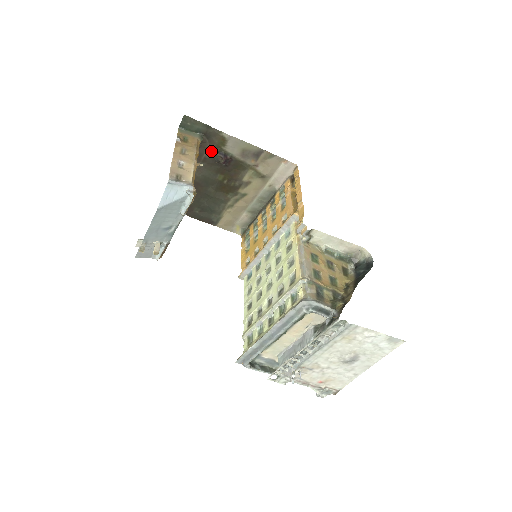
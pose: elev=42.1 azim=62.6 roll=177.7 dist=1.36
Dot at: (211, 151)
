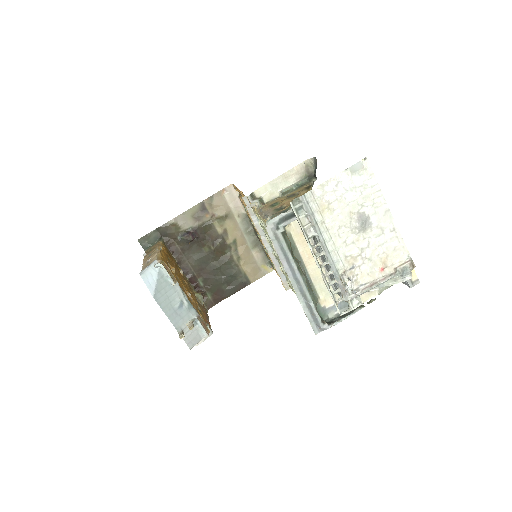
Dot at: (178, 241)
